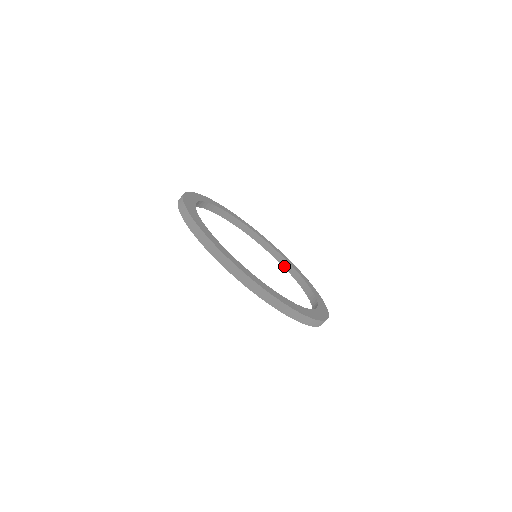
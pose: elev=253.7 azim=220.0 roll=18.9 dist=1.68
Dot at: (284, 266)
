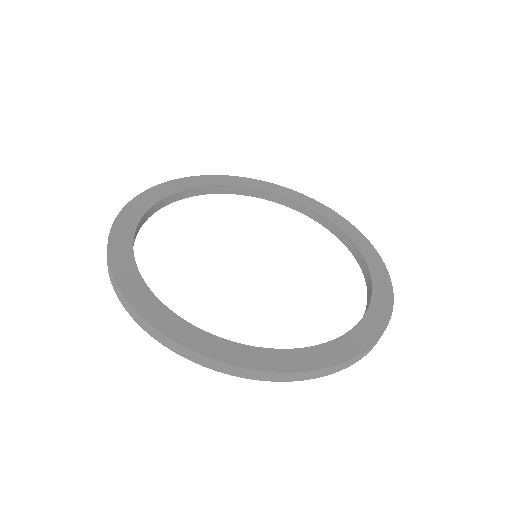
Dot at: (338, 237)
